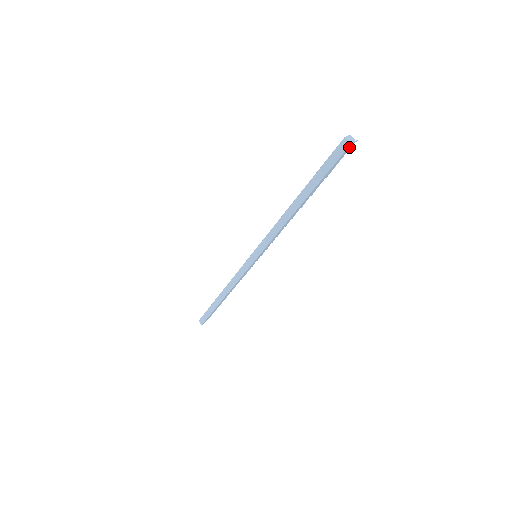
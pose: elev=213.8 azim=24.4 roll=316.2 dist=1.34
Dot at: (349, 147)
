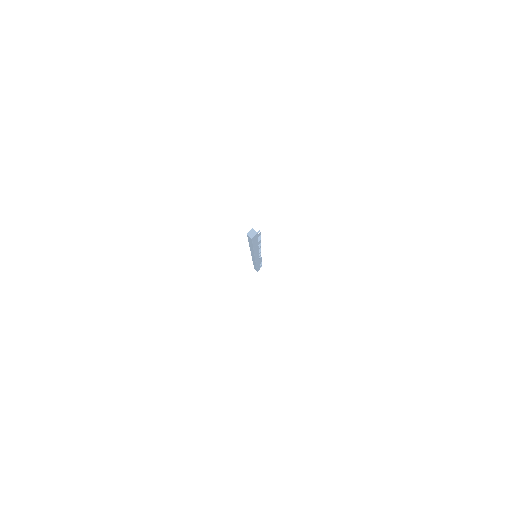
Dot at: (254, 237)
